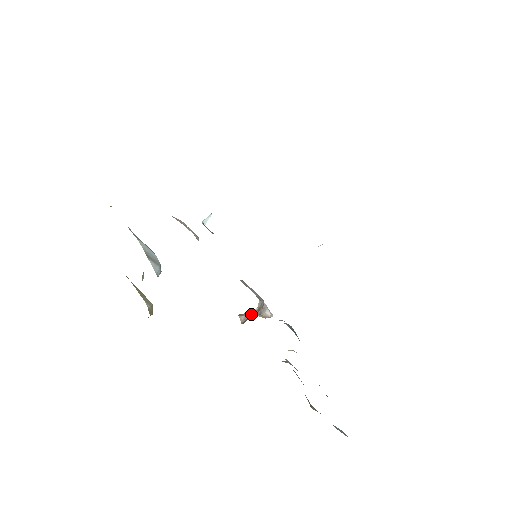
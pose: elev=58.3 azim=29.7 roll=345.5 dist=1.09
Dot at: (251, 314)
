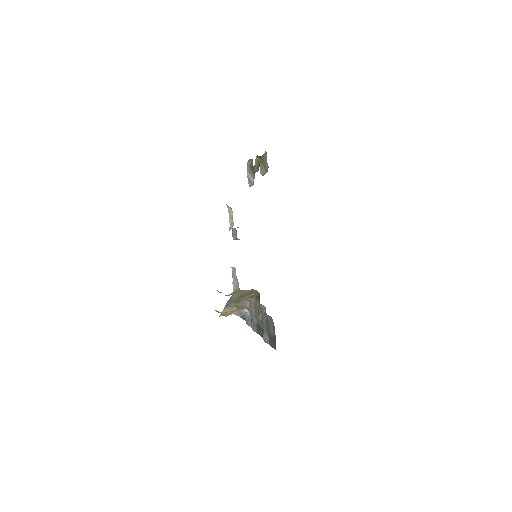
Dot at: occluded
